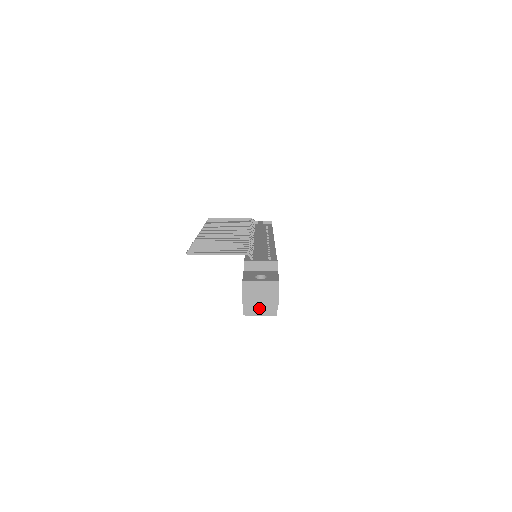
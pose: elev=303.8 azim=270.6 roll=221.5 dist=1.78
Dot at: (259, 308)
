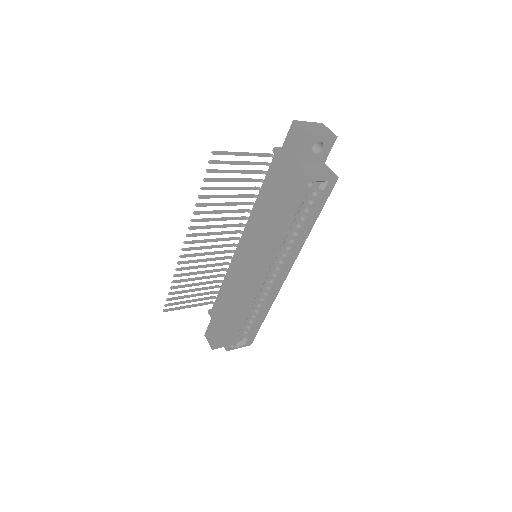
Dot at: (318, 172)
